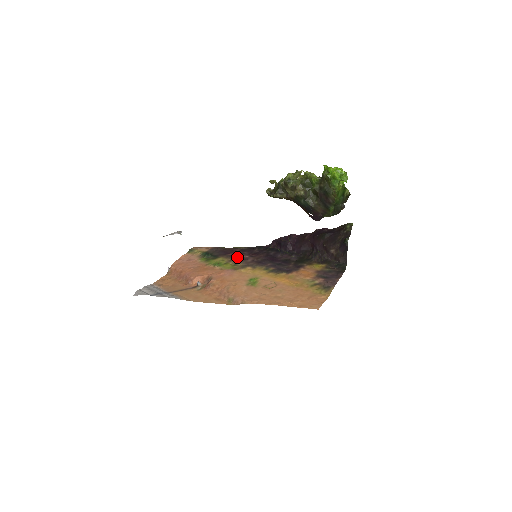
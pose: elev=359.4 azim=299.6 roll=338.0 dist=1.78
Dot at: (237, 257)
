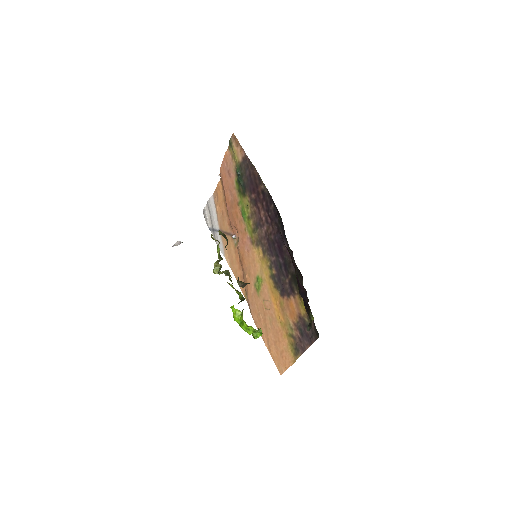
Dot at: (257, 212)
